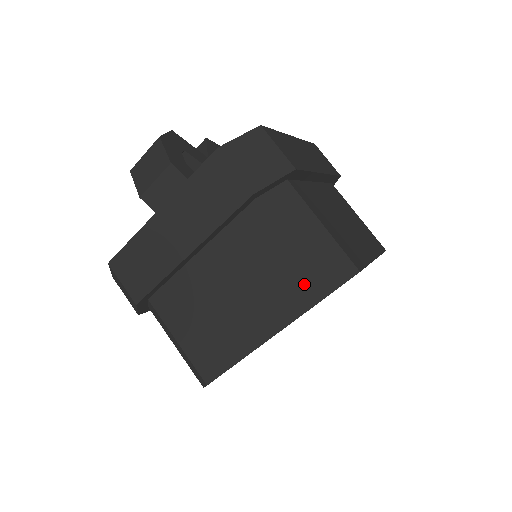
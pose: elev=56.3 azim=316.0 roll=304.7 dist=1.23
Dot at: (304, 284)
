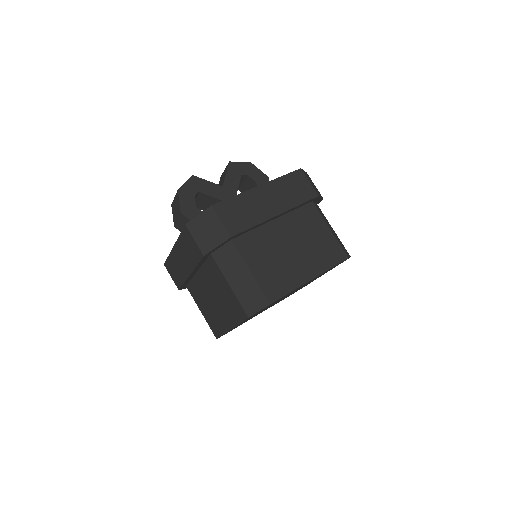
Dot at: (238, 307)
